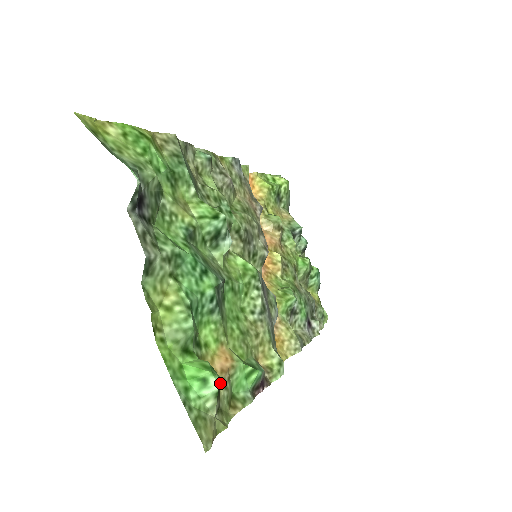
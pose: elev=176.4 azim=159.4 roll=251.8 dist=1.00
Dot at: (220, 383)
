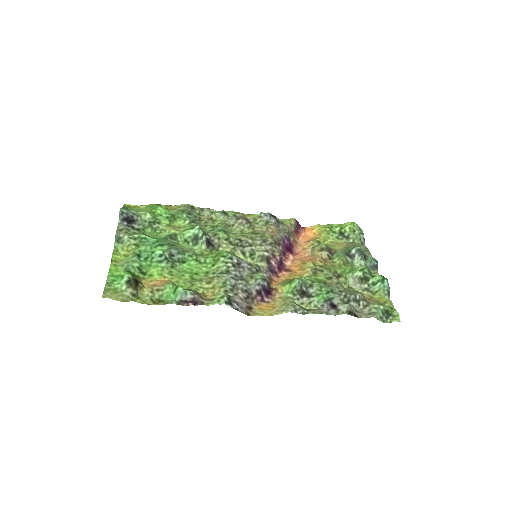
Dot at: (132, 279)
